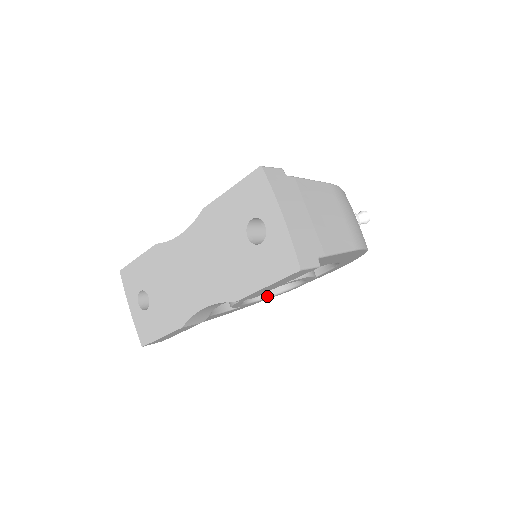
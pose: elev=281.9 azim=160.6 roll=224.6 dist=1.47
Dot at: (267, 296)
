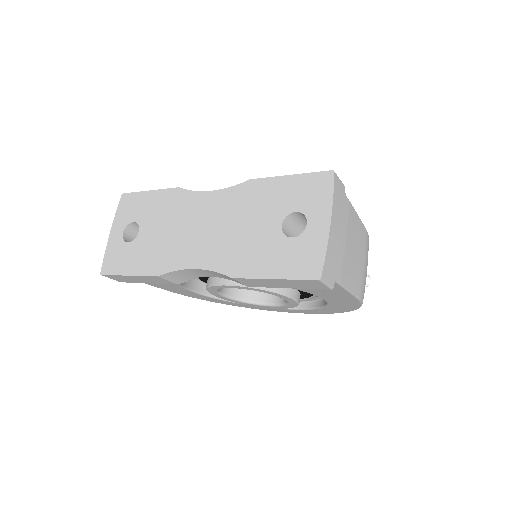
Dot at: (240, 299)
